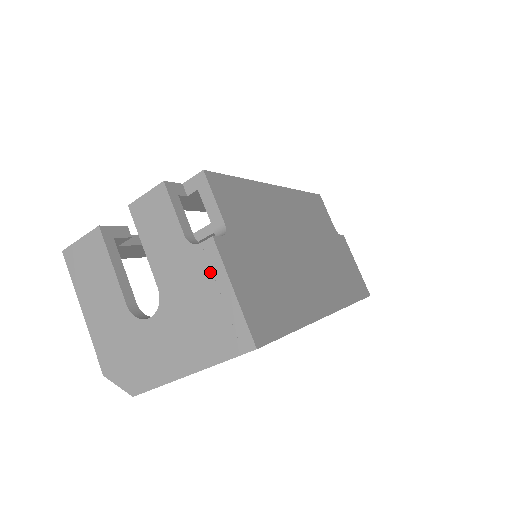
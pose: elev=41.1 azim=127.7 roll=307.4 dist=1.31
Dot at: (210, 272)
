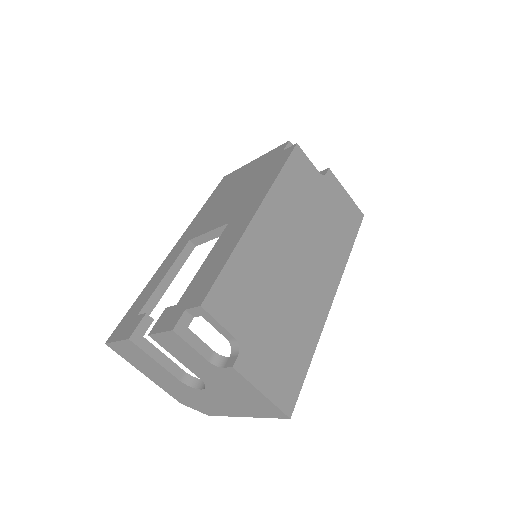
Dot at: (239, 382)
